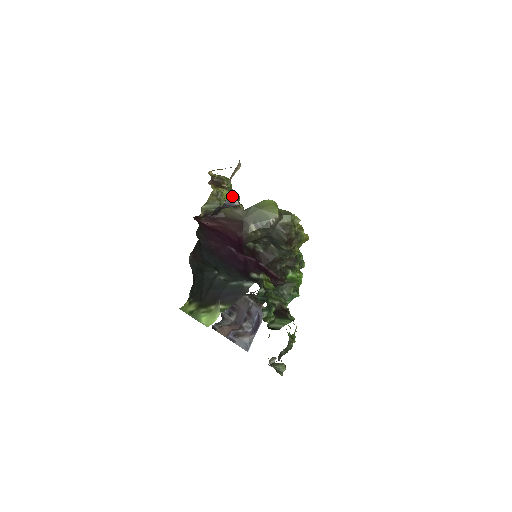
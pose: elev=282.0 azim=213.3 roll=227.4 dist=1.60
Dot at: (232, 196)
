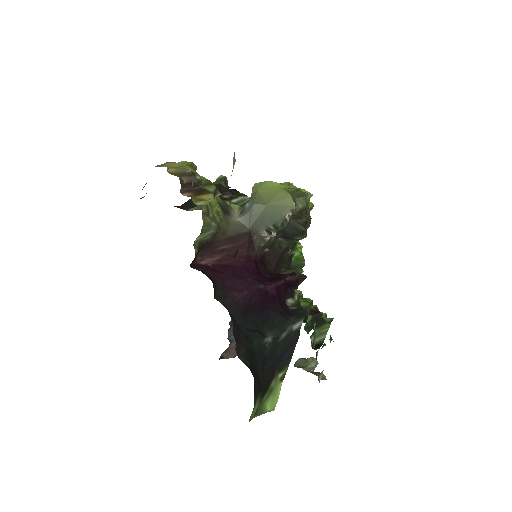
Dot at: occluded
